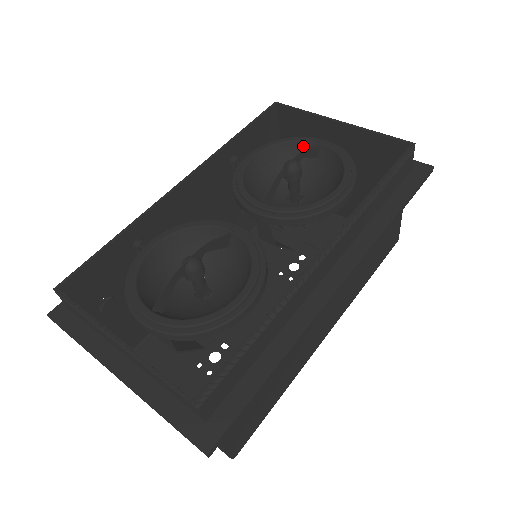
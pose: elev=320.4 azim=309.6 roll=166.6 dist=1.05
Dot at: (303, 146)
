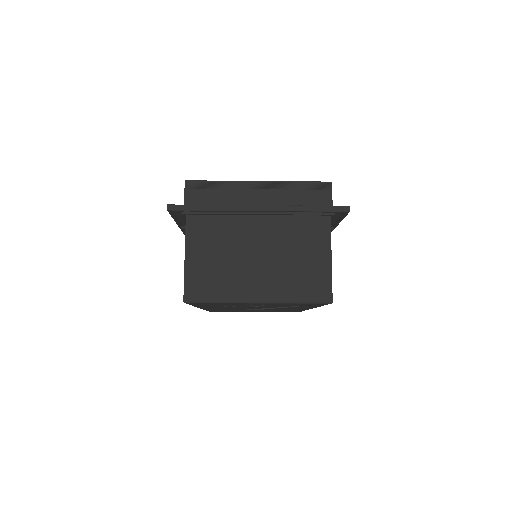
Dot at: occluded
